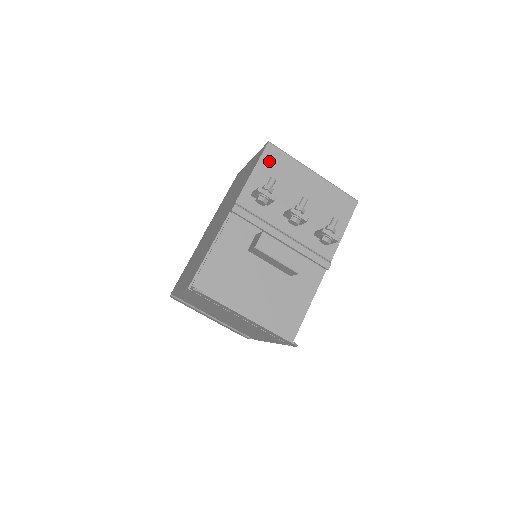
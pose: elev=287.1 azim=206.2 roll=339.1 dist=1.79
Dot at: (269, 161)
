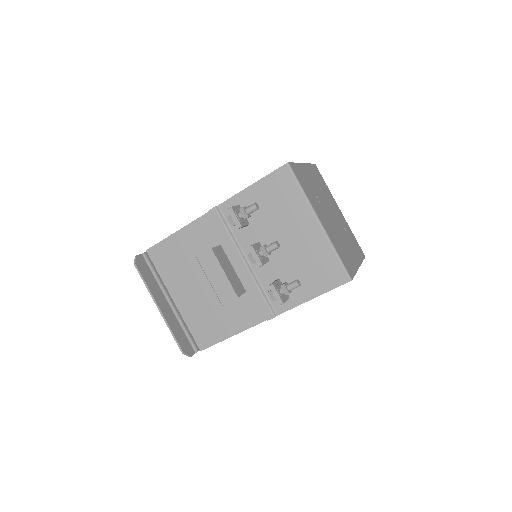
Dot at: (275, 183)
